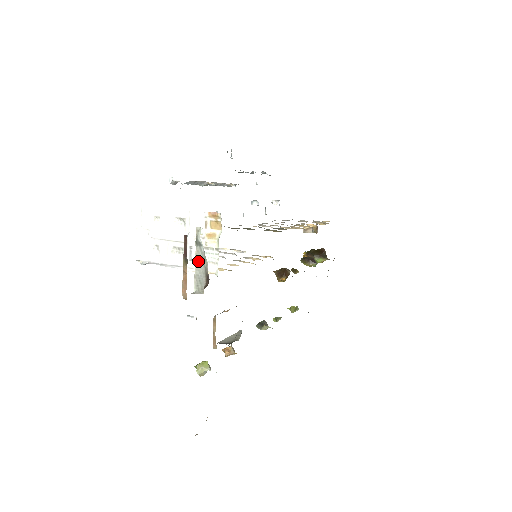
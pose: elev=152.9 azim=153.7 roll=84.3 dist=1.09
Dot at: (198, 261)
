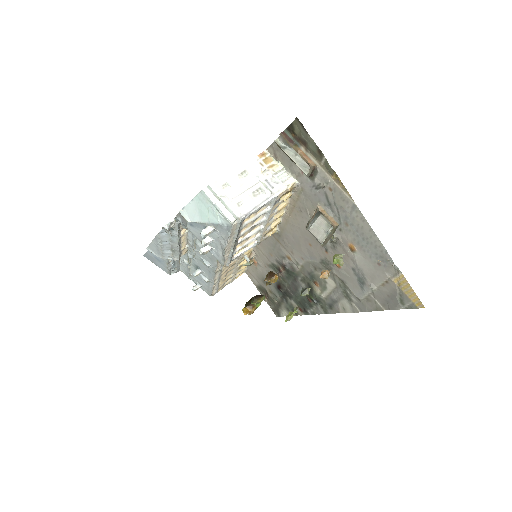
Dot at: (293, 157)
